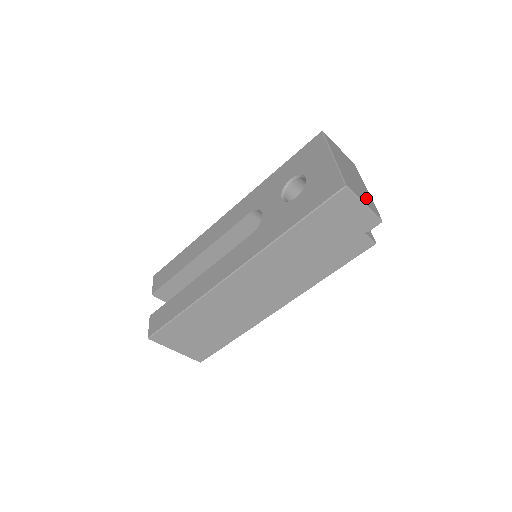
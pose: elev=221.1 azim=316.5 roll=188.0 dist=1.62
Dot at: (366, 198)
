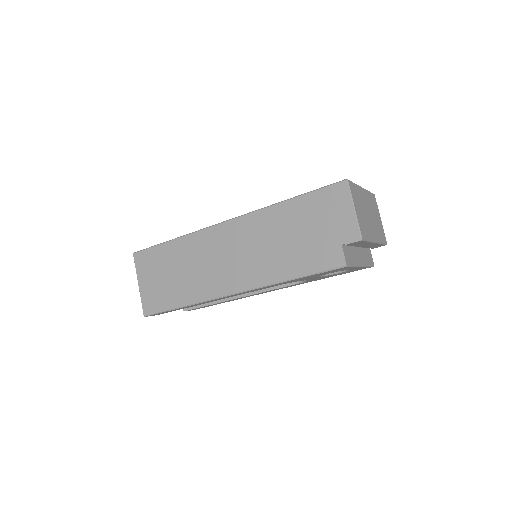
Dot at: (363, 222)
